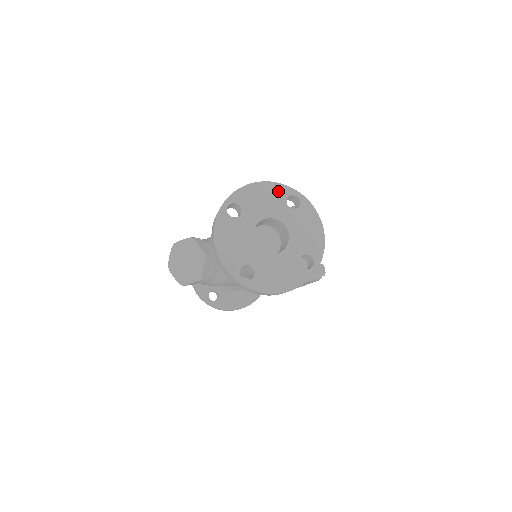
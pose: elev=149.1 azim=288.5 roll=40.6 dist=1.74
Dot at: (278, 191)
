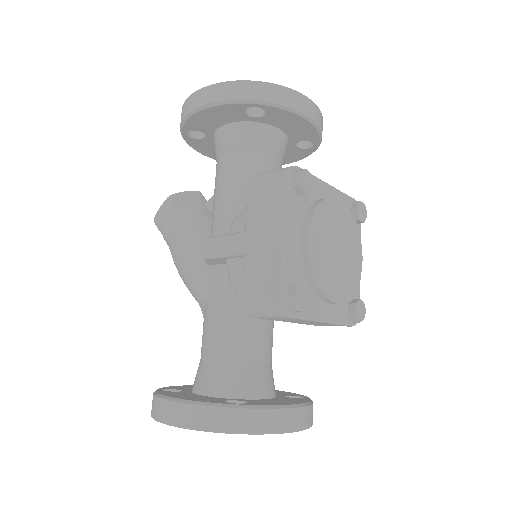
Dot at: occluded
